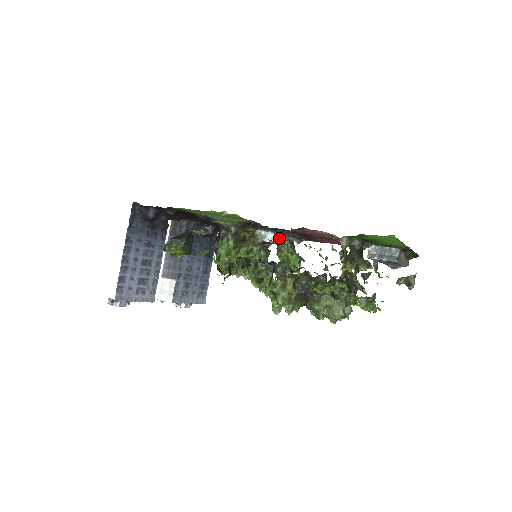
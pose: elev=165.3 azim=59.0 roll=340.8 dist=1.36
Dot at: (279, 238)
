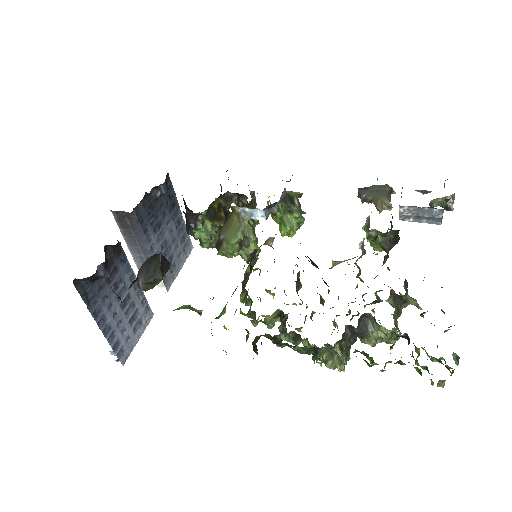
Dot at: (270, 207)
